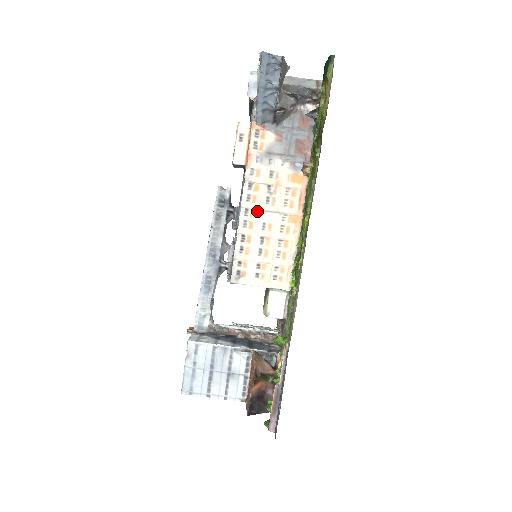
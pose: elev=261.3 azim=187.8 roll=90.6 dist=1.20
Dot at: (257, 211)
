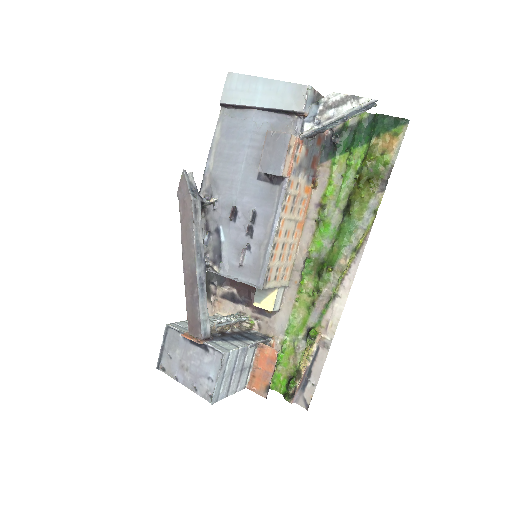
Dot at: (285, 220)
